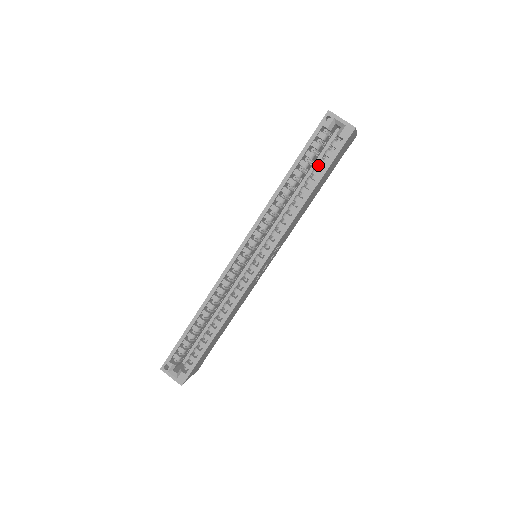
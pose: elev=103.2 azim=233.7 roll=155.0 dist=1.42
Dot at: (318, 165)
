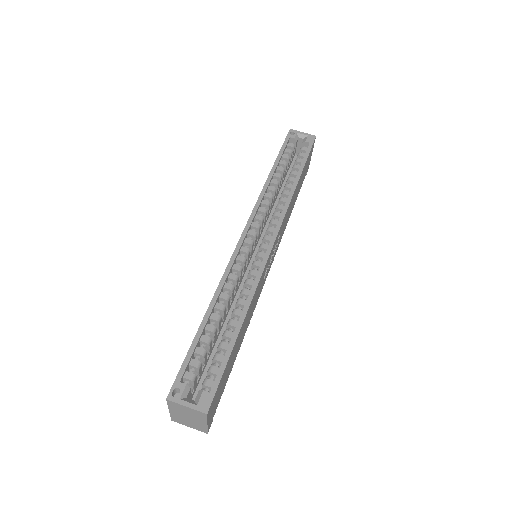
Dot at: occluded
